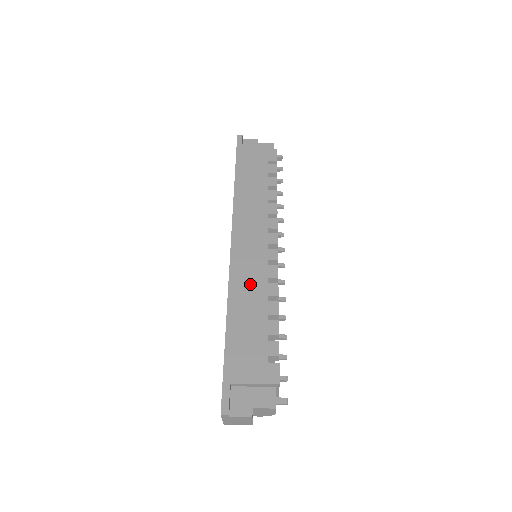
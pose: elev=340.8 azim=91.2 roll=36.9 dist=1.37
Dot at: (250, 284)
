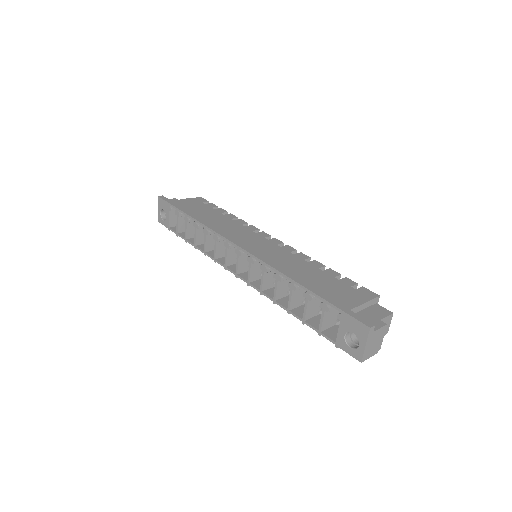
Dot at: (283, 259)
